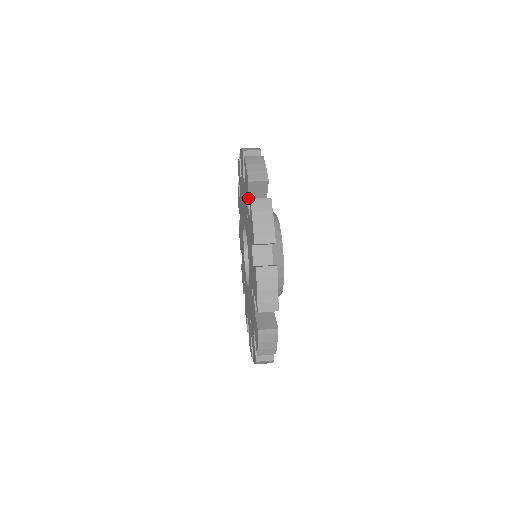
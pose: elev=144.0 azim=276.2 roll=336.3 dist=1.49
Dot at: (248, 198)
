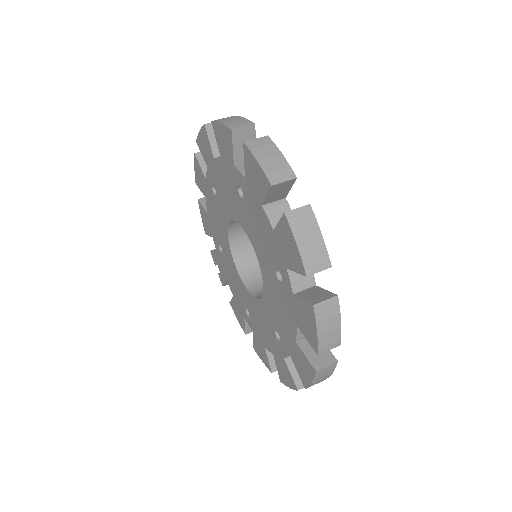
Dot at: (290, 269)
